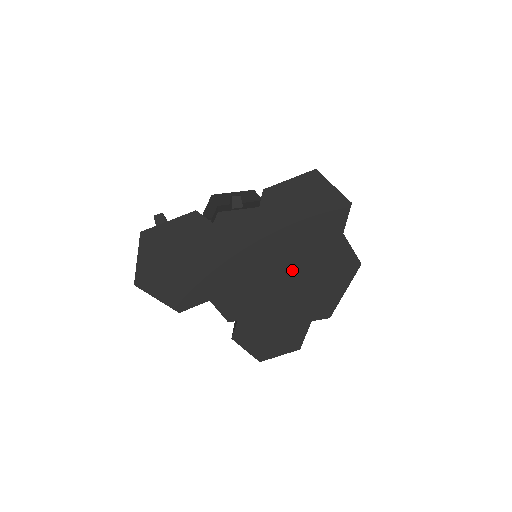
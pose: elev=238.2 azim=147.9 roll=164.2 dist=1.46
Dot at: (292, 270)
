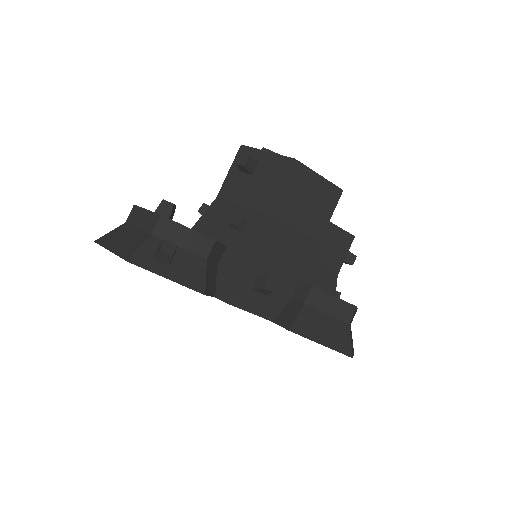
Dot at: occluded
